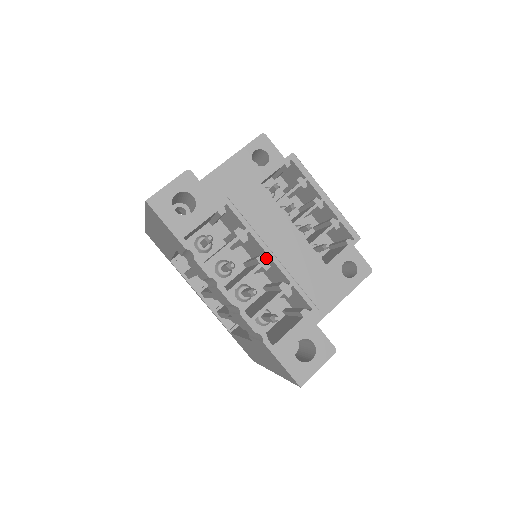
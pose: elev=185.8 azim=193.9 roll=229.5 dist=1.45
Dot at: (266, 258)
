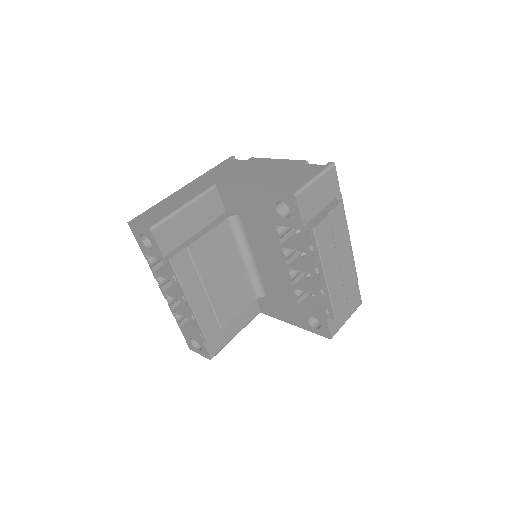
Dot at: (185, 301)
